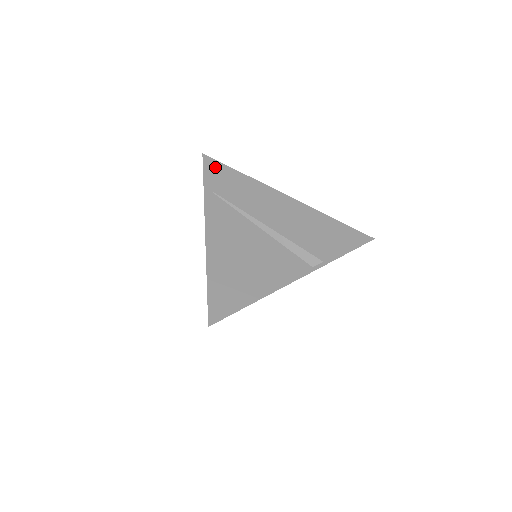
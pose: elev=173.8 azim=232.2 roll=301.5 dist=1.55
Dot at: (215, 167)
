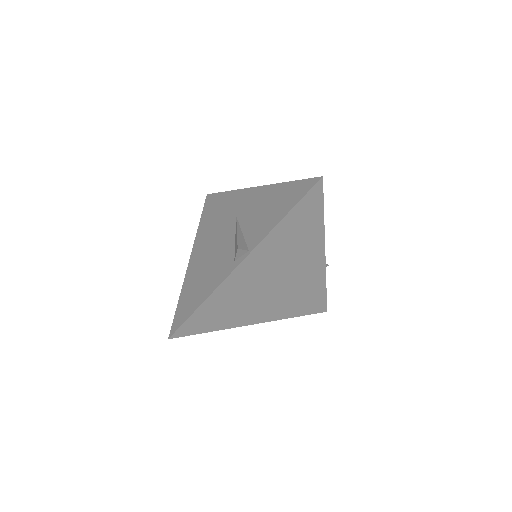
Dot at: occluded
